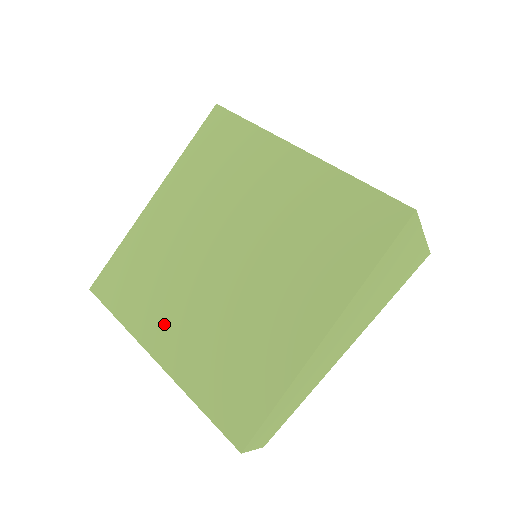
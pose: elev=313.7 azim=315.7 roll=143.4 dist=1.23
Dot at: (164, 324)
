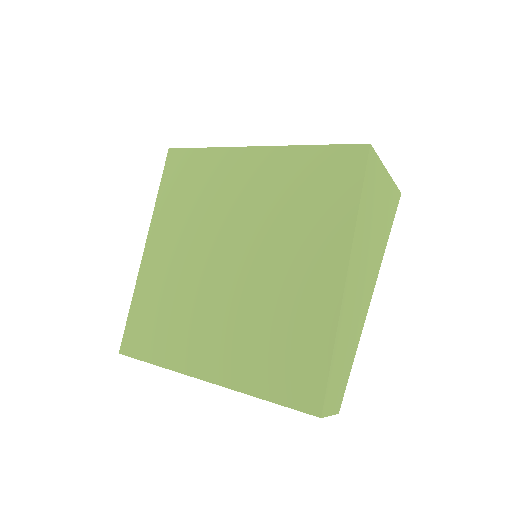
Dot at: (200, 346)
